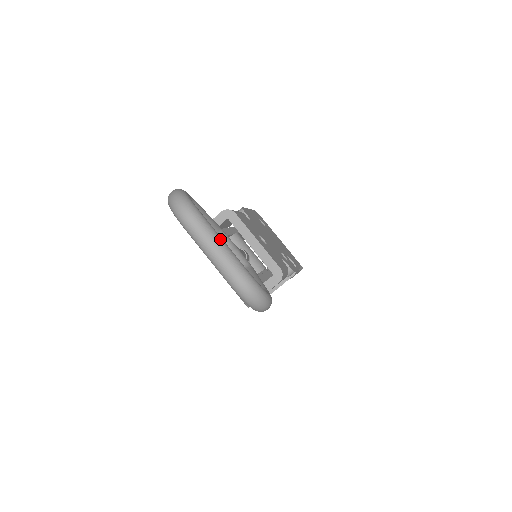
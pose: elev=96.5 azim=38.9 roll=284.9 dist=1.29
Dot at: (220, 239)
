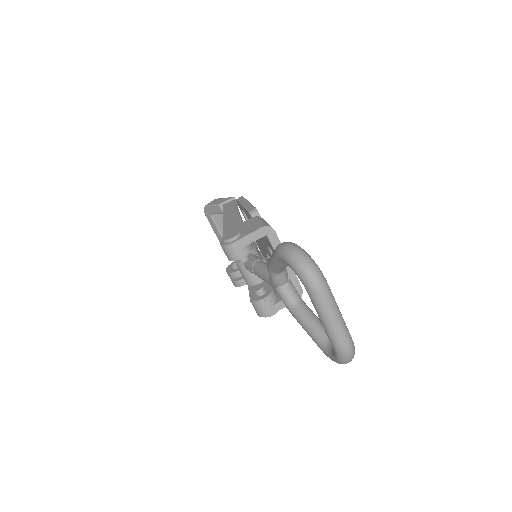
Dot at: (339, 310)
